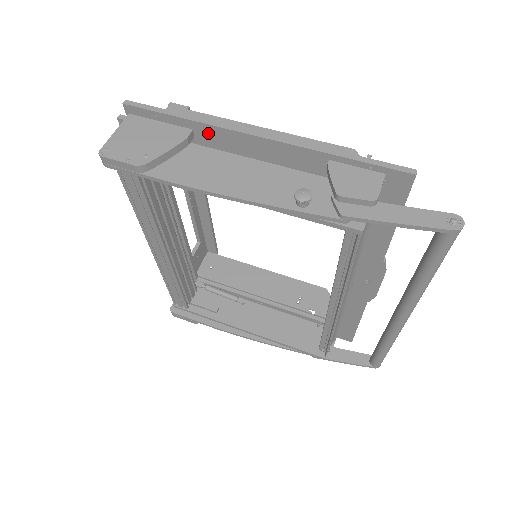
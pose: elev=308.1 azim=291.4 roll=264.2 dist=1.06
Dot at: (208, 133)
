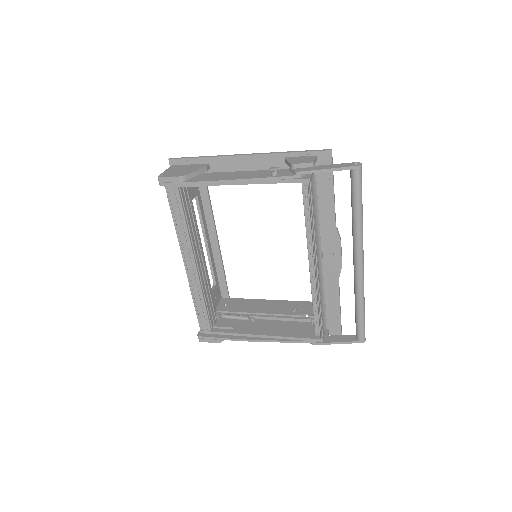
Dot at: (218, 163)
